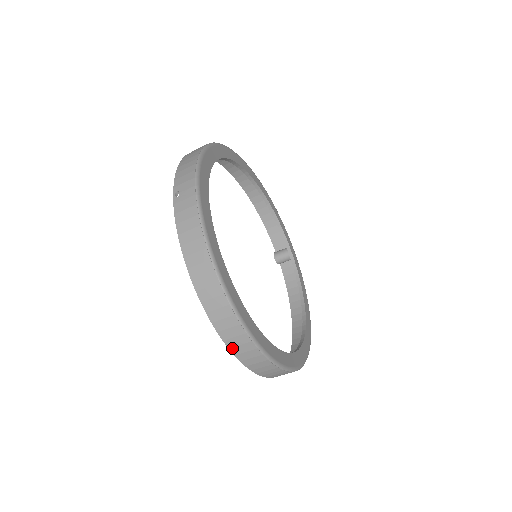
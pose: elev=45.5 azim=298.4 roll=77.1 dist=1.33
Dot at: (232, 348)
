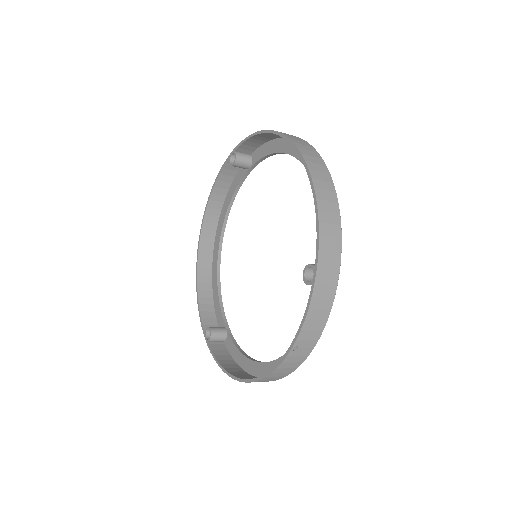
Dot at: (222, 366)
